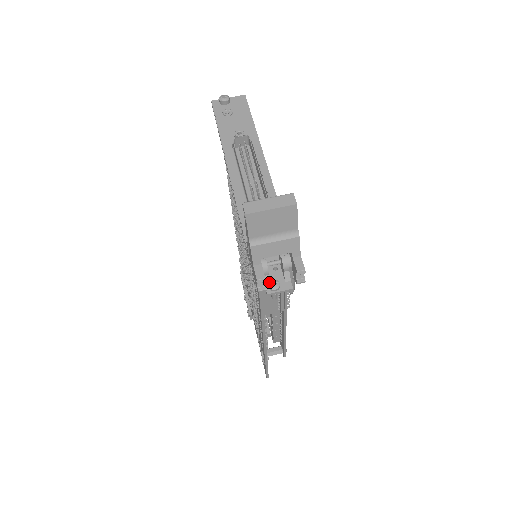
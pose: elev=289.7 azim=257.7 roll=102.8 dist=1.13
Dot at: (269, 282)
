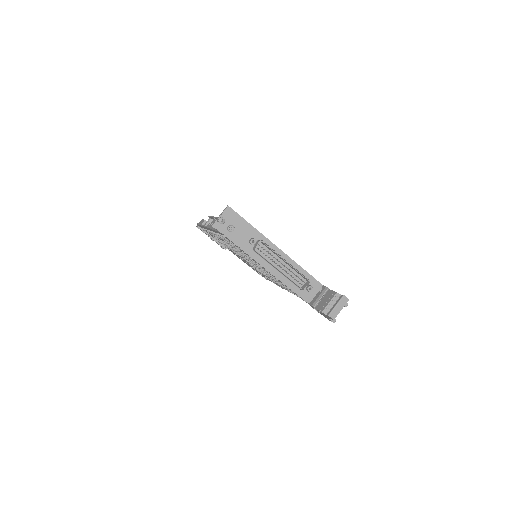
Dot at: occluded
